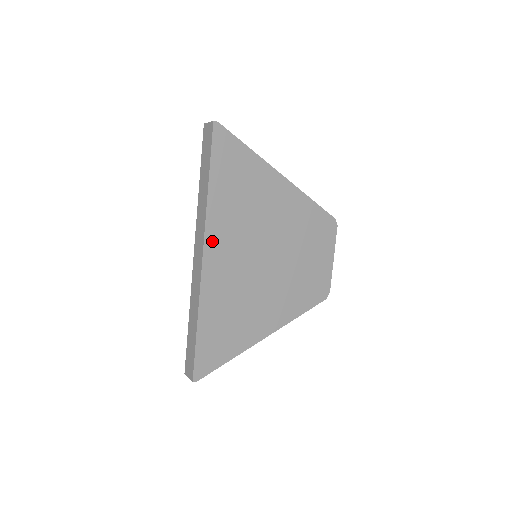
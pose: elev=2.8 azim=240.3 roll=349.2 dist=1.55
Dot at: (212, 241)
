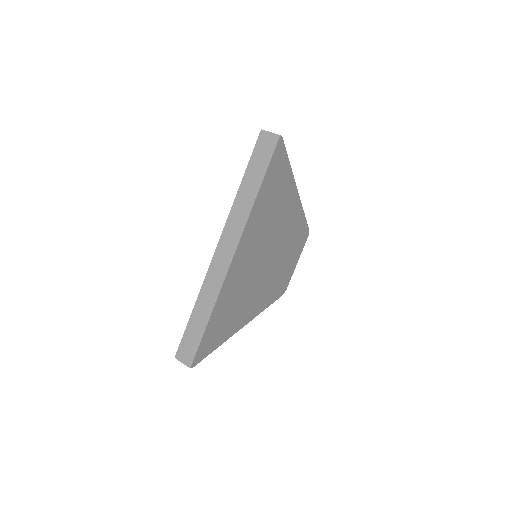
Dot at: (243, 243)
